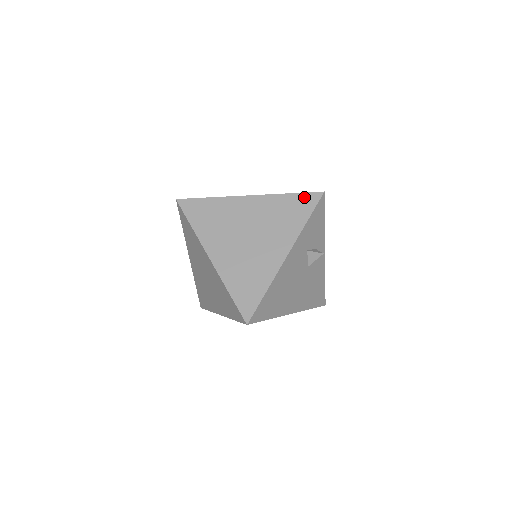
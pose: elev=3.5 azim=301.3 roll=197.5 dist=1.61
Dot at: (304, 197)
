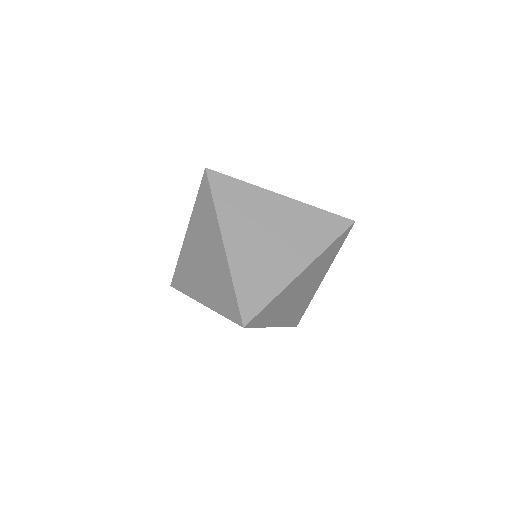
Dot at: (342, 237)
